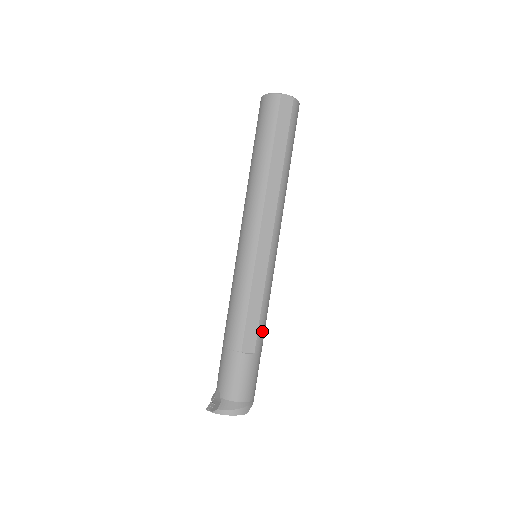
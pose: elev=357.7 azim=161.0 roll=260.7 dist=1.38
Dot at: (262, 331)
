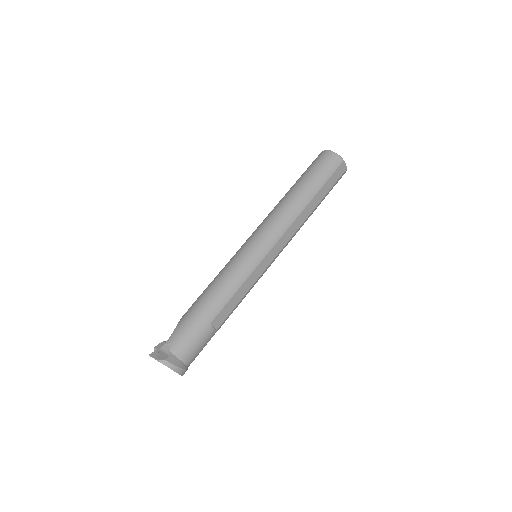
Dot at: occluded
